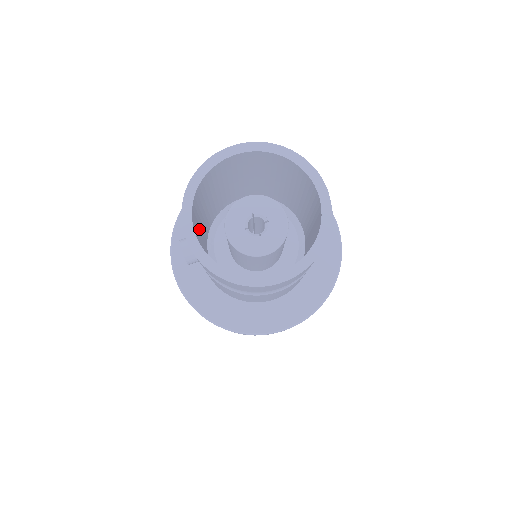
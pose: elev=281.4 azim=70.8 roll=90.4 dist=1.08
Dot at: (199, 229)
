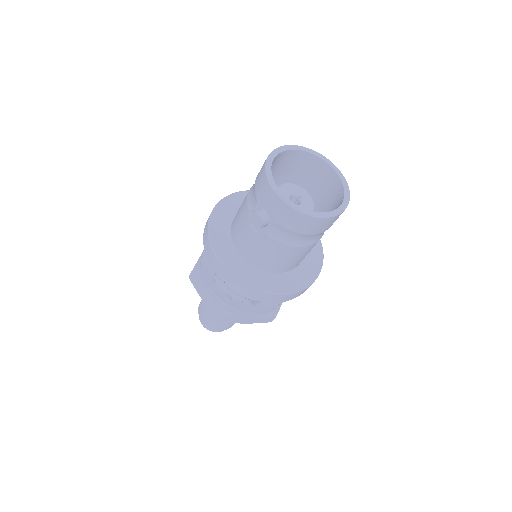
Dot at: (259, 206)
